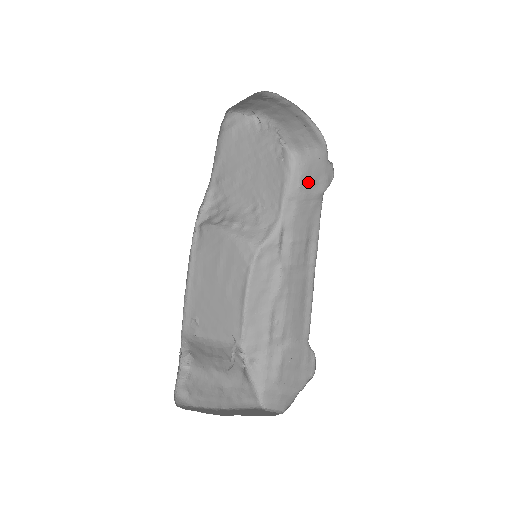
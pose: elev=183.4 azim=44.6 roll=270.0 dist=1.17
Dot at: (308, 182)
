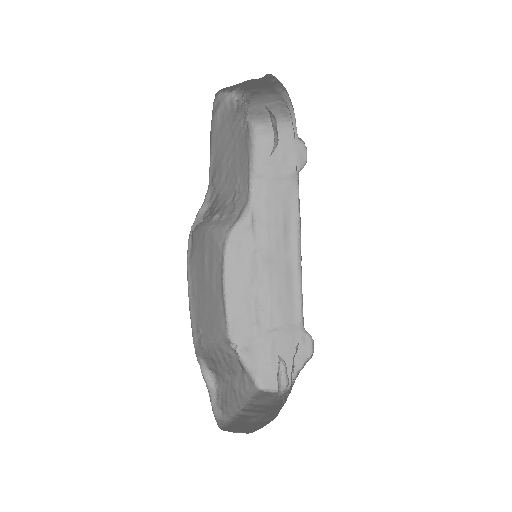
Dot at: (274, 158)
